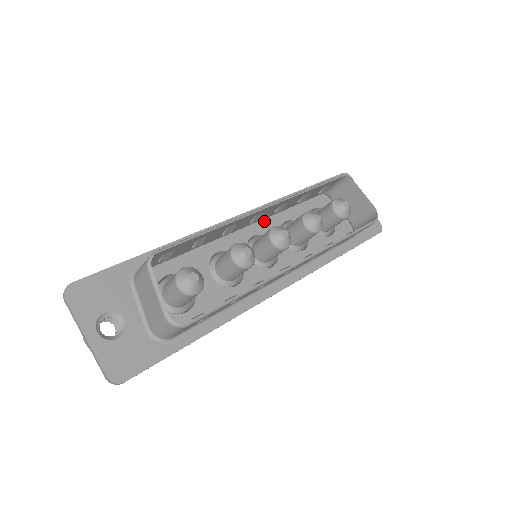
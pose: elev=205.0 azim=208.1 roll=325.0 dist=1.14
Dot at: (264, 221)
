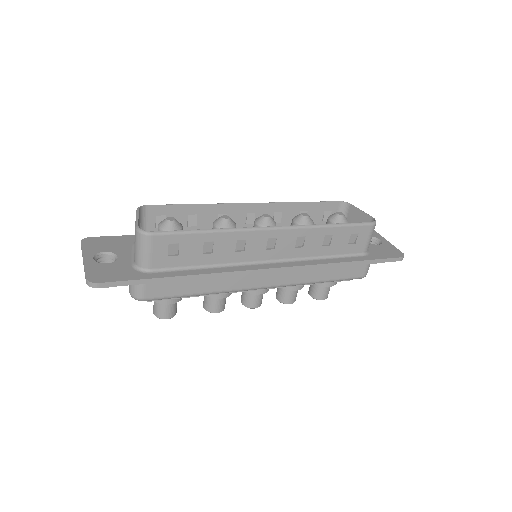
Dot at: occluded
